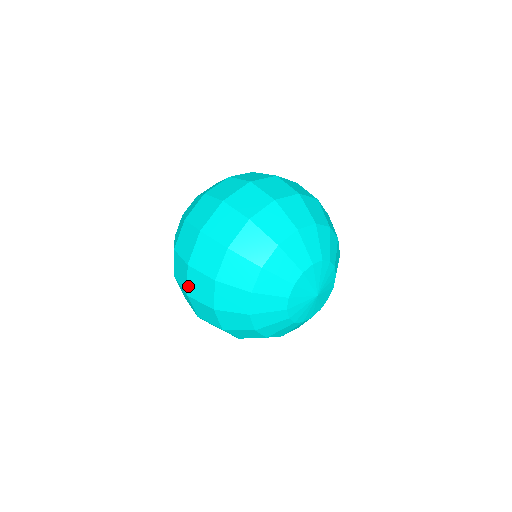
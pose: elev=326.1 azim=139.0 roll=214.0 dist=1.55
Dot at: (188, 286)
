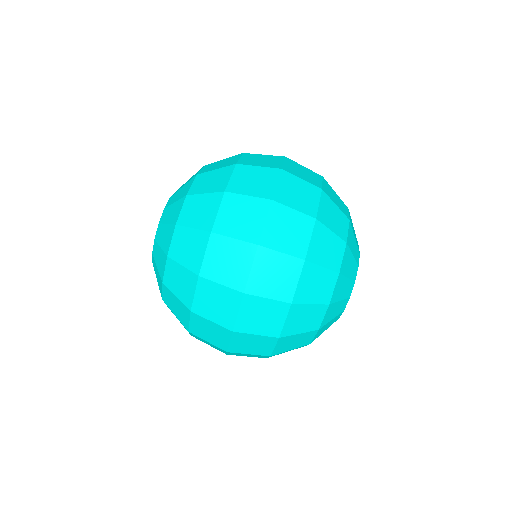
Dot at: occluded
